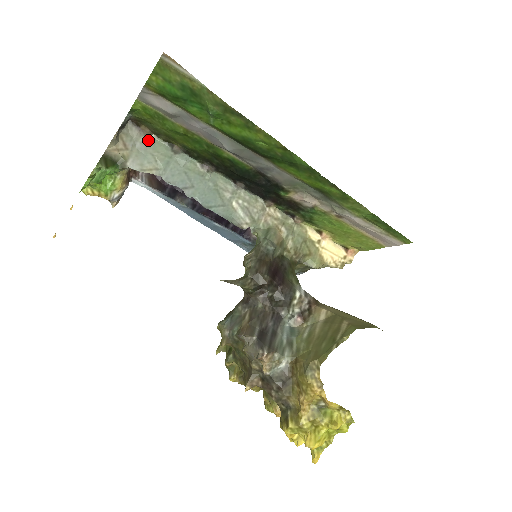
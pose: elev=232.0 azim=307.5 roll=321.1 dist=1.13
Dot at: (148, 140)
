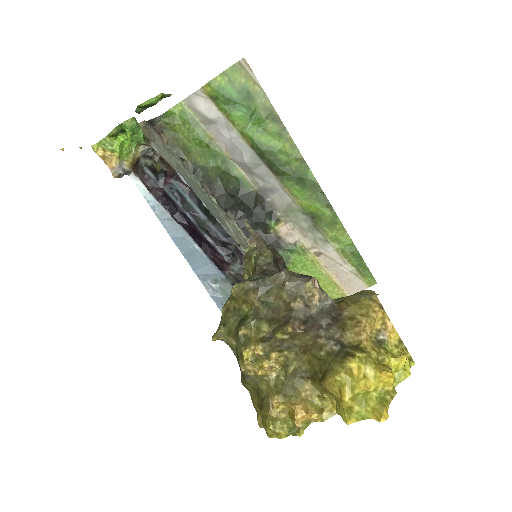
Dot at: (165, 145)
